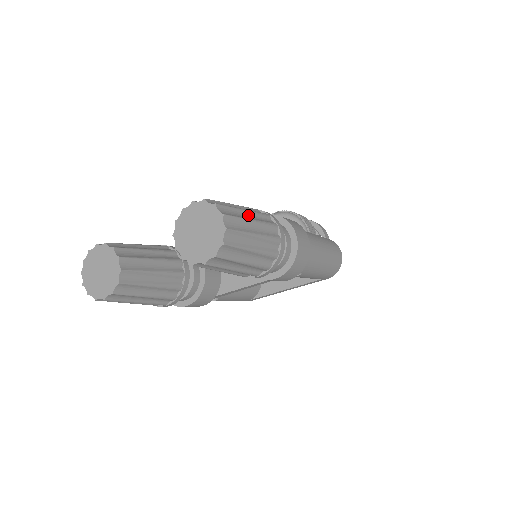
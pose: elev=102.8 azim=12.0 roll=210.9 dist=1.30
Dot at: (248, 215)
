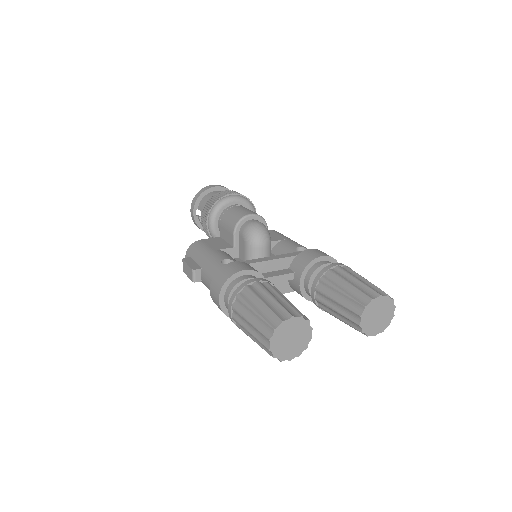
Dot at: occluded
